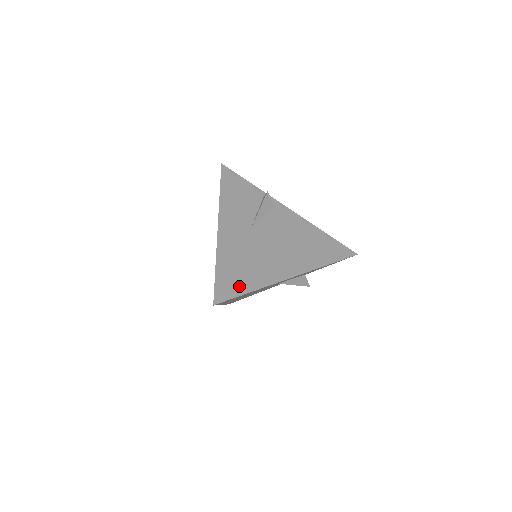
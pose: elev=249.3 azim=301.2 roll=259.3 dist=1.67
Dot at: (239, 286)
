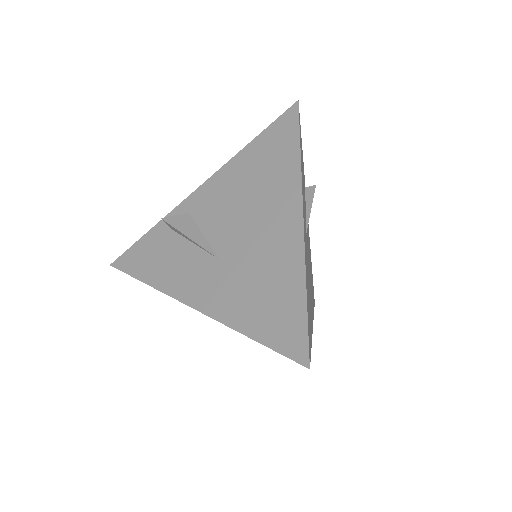
Dot at: (310, 334)
